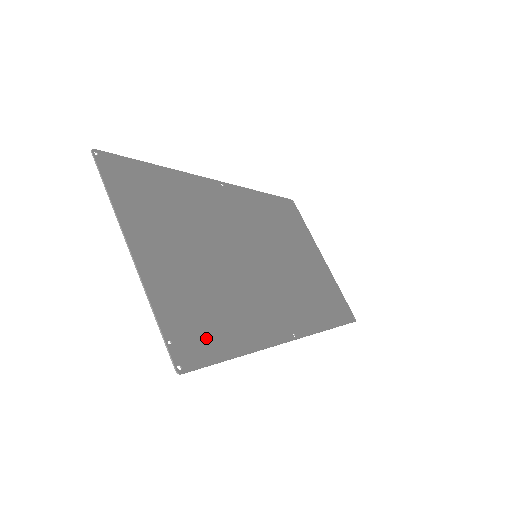
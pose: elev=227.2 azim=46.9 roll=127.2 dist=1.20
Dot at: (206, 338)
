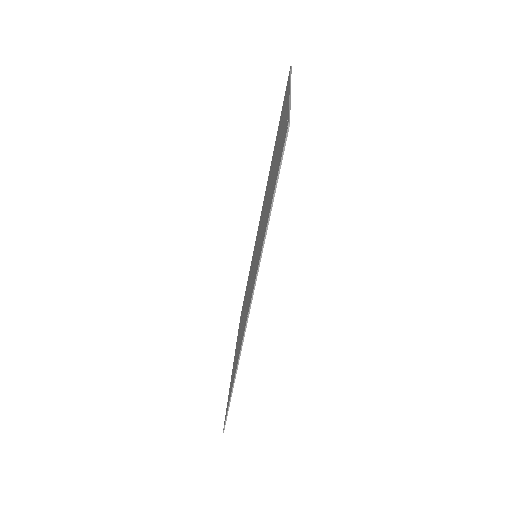
Dot at: occluded
